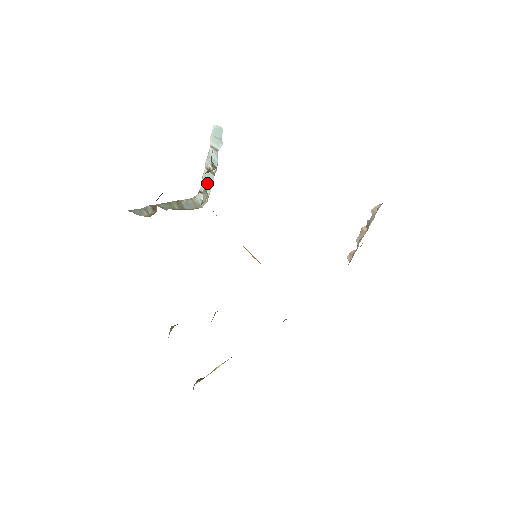
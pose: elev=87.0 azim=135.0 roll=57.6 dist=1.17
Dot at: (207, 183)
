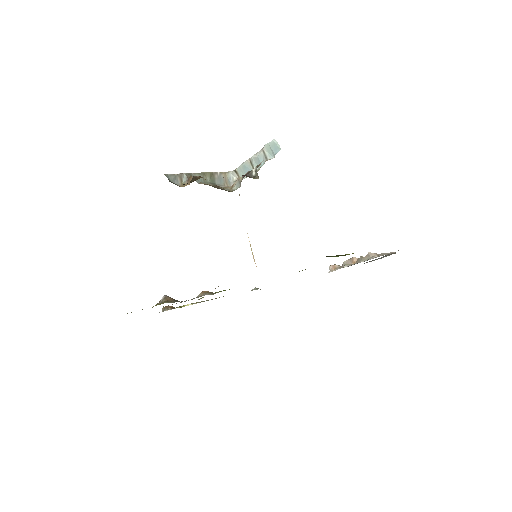
Dot at: (245, 170)
